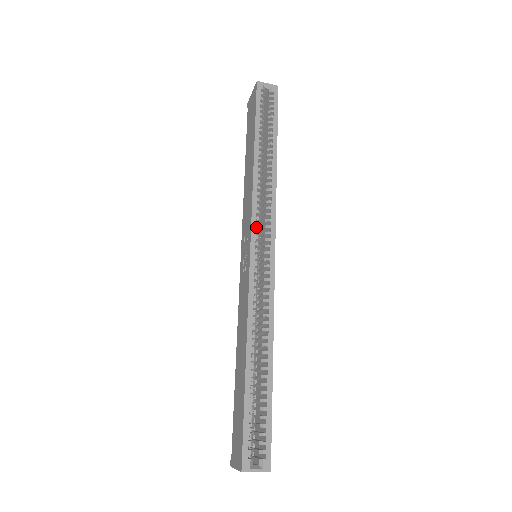
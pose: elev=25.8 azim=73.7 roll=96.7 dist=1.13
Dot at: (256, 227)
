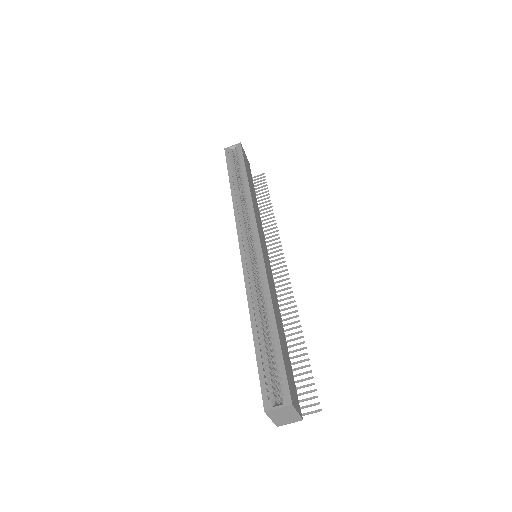
Dot at: (243, 233)
